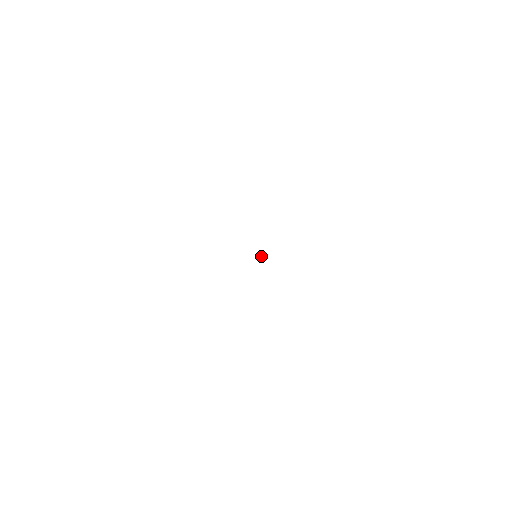
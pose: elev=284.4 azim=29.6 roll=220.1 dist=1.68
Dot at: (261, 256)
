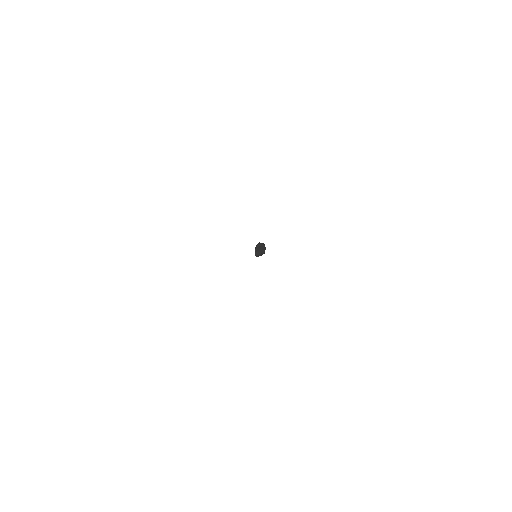
Dot at: (263, 249)
